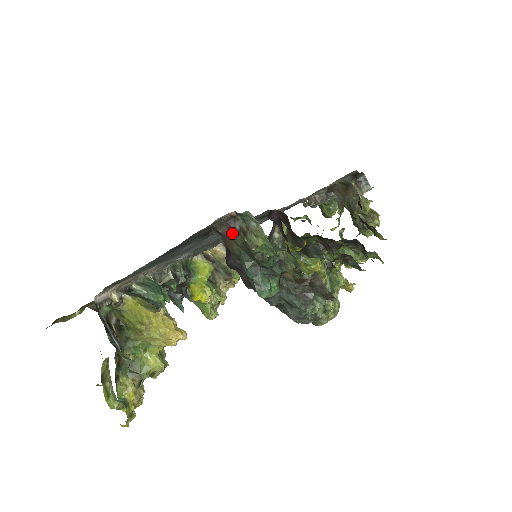
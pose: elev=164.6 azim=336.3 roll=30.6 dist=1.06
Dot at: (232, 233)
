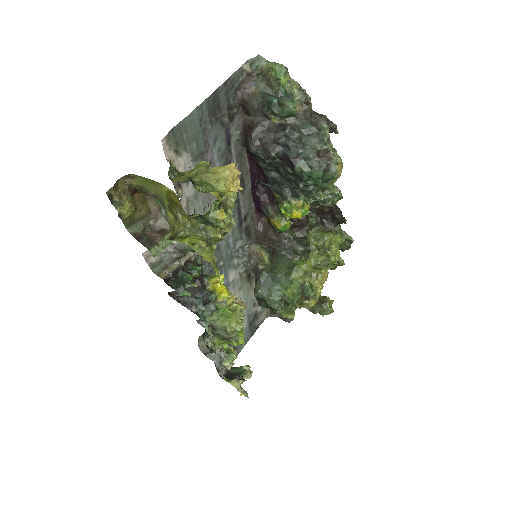
Dot at: (253, 80)
